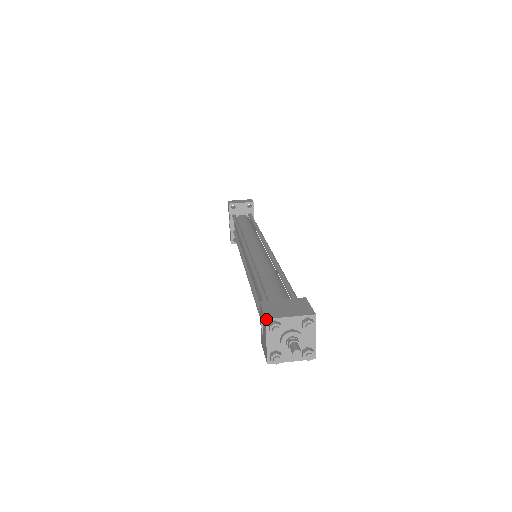
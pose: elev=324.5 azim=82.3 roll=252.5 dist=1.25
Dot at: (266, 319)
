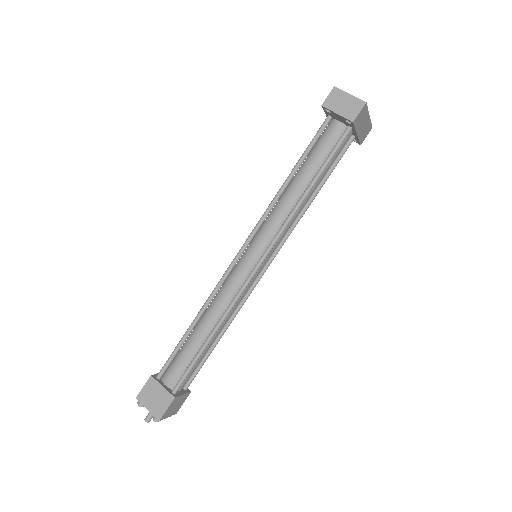
Dot at: occluded
